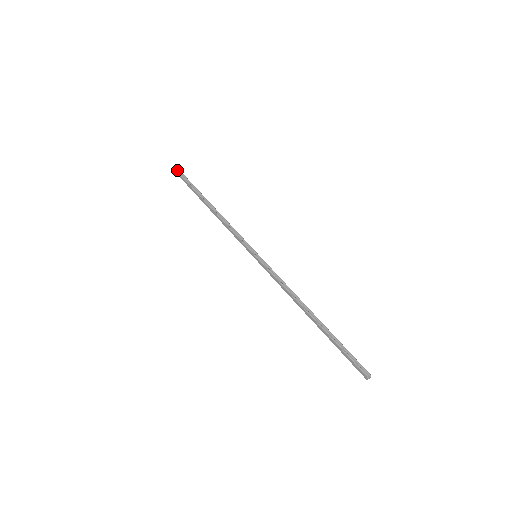
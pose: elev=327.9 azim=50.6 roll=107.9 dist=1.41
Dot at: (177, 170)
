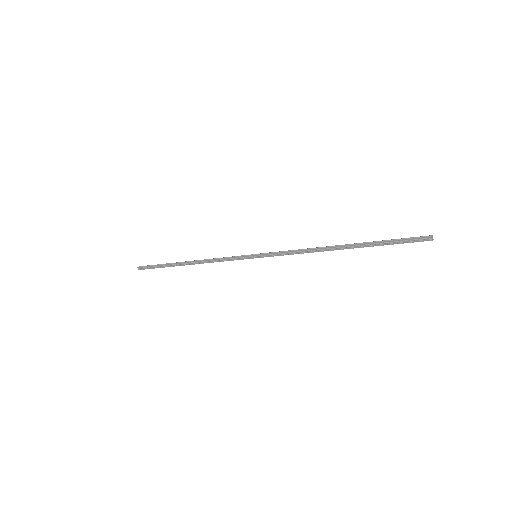
Dot at: (142, 269)
